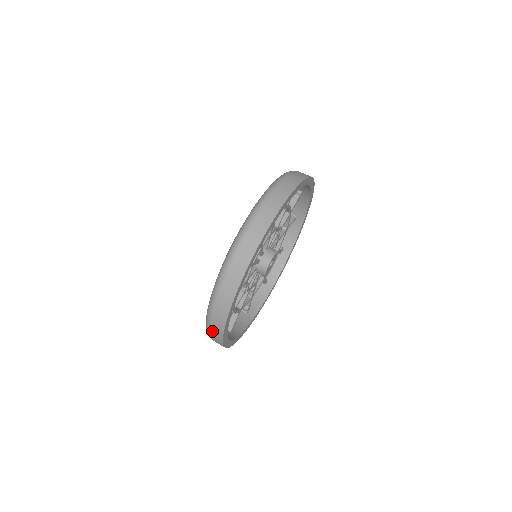
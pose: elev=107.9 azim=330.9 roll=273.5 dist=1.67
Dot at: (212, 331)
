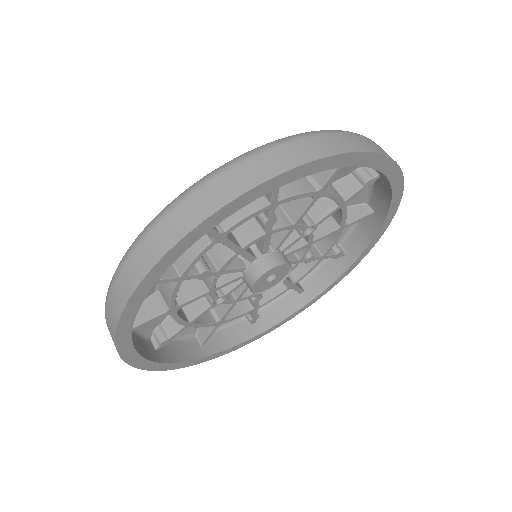
Dot at: occluded
